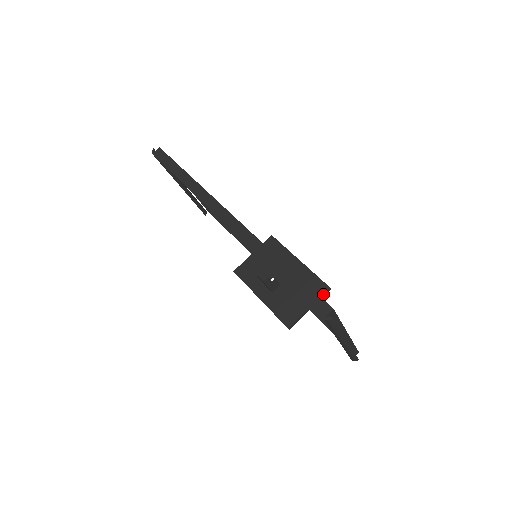
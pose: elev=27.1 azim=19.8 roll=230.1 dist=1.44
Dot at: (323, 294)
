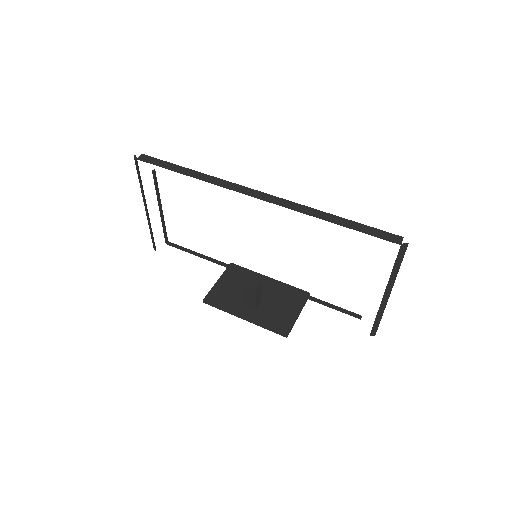
Dot at: (306, 299)
